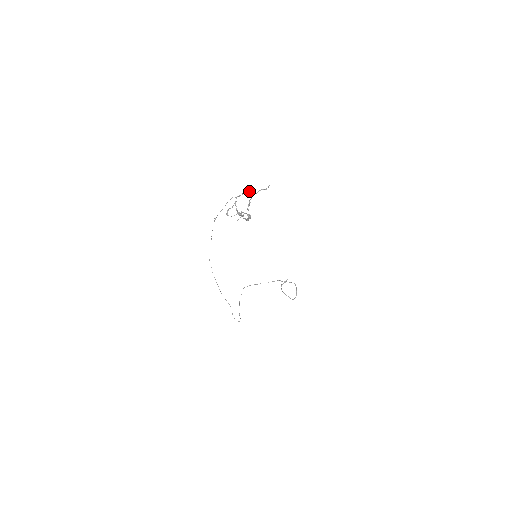
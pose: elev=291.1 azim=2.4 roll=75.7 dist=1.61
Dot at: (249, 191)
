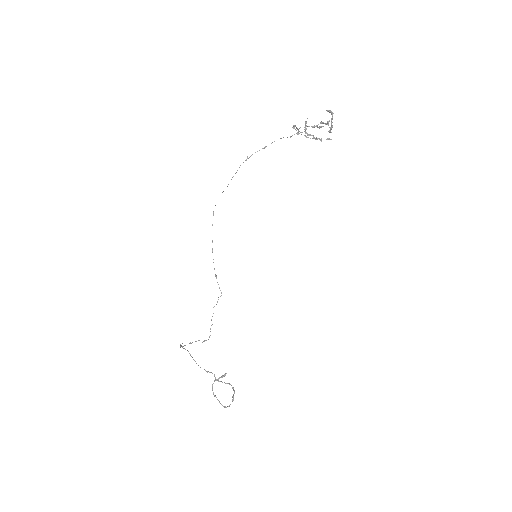
Dot at: (321, 122)
